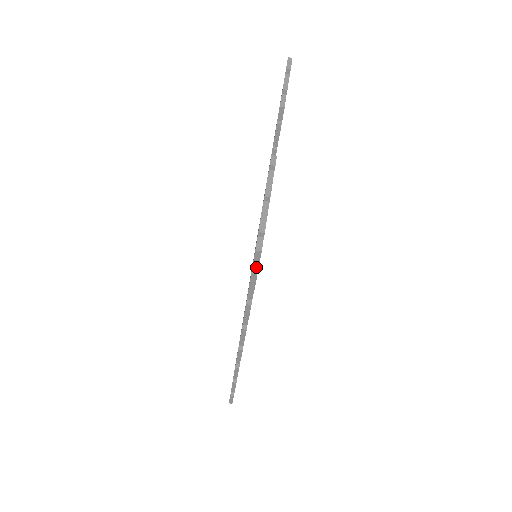
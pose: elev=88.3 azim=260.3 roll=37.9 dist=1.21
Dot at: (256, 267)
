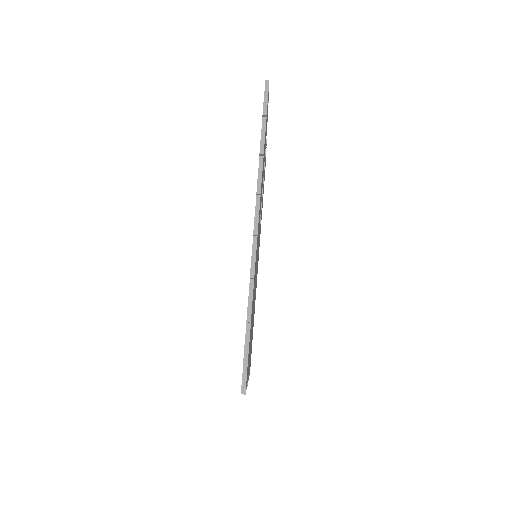
Dot at: (266, 97)
